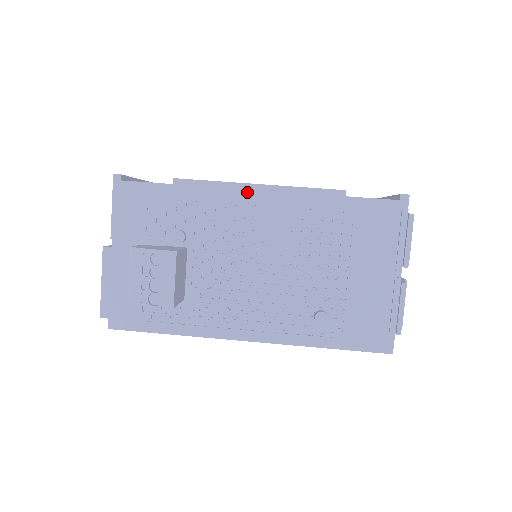
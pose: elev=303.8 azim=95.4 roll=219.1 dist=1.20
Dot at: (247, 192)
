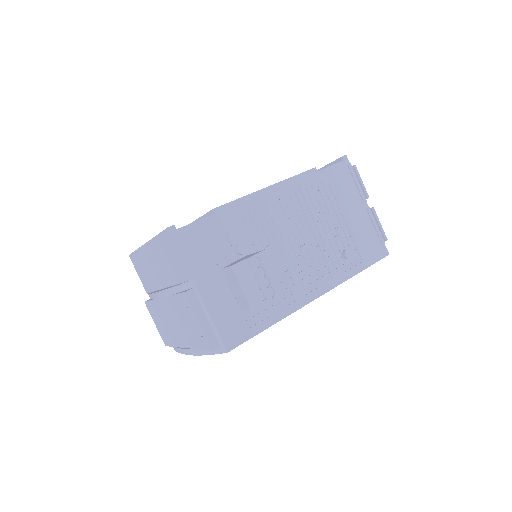
Dot at: (264, 195)
